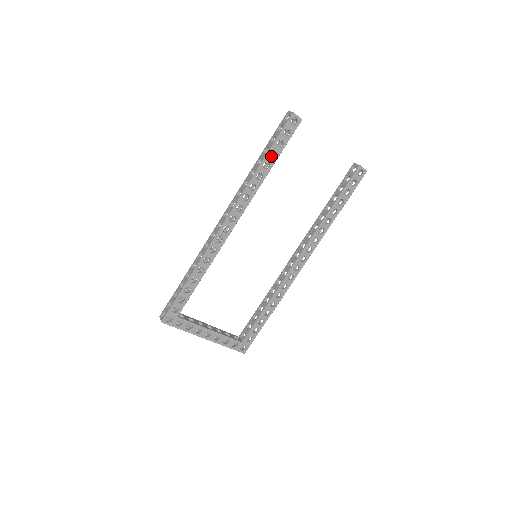
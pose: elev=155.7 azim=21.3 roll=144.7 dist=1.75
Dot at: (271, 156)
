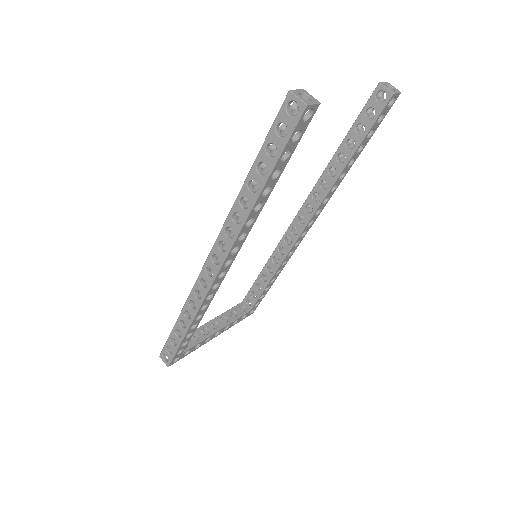
Dot at: occluded
